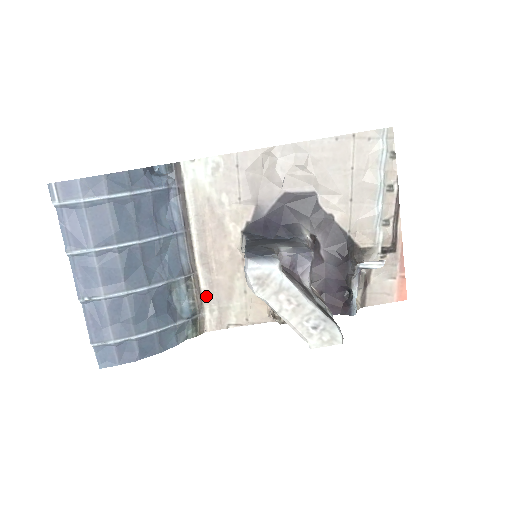
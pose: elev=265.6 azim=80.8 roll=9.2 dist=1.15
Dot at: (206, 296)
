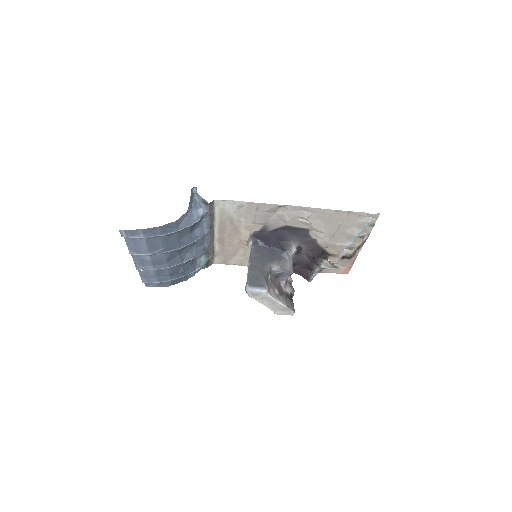
Dot at: (217, 253)
